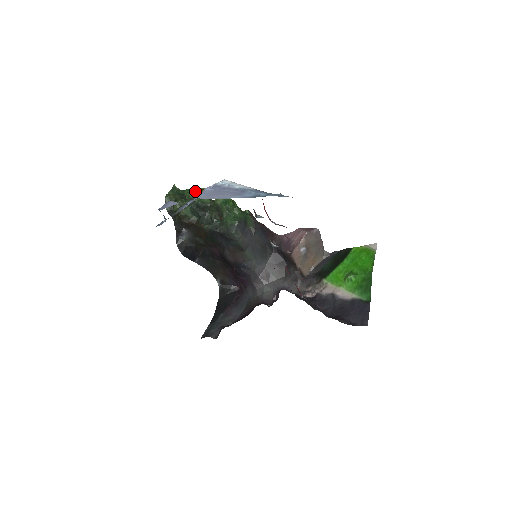
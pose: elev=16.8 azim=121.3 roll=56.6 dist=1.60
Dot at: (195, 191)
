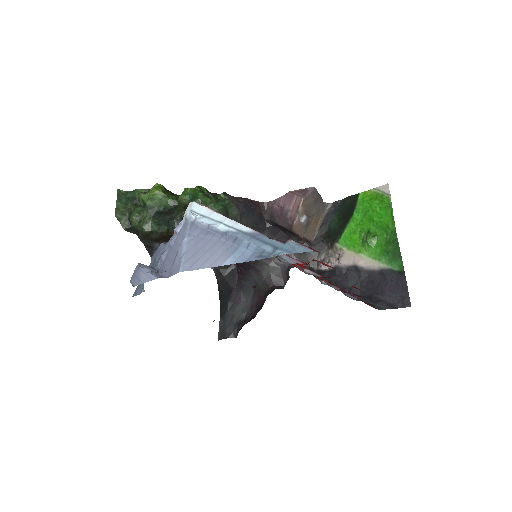
Dot at: (149, 193)
